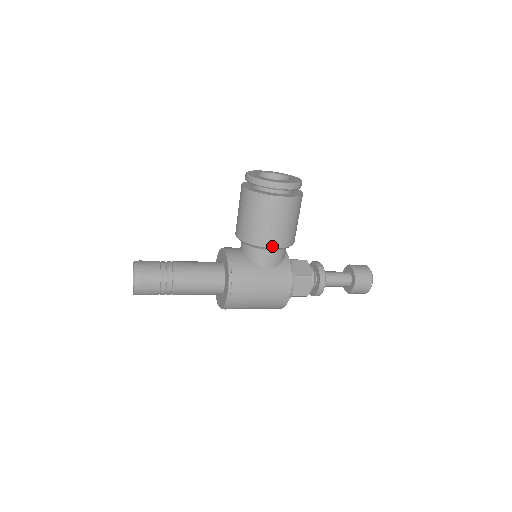
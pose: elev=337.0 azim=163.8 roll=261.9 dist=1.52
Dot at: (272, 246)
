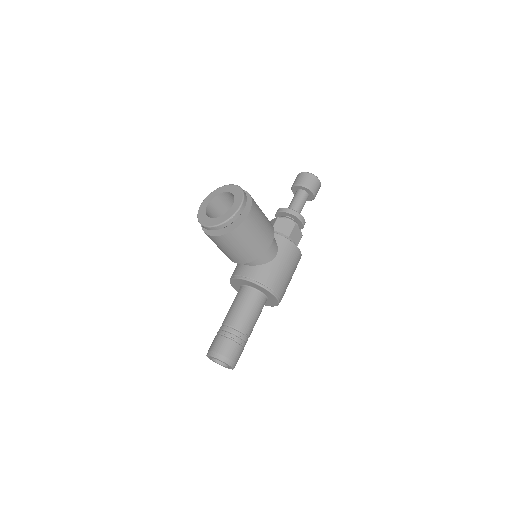
Dot at: (270, 244)
